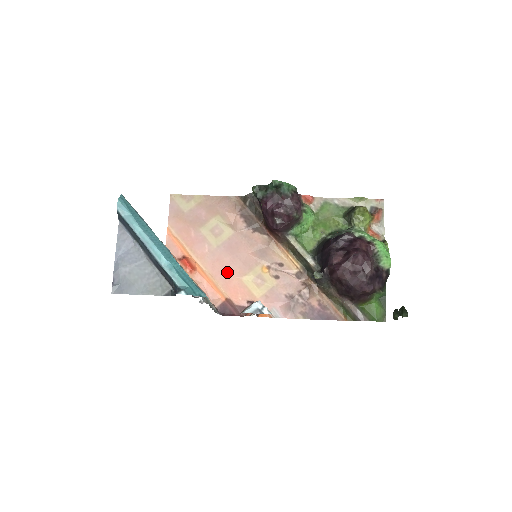
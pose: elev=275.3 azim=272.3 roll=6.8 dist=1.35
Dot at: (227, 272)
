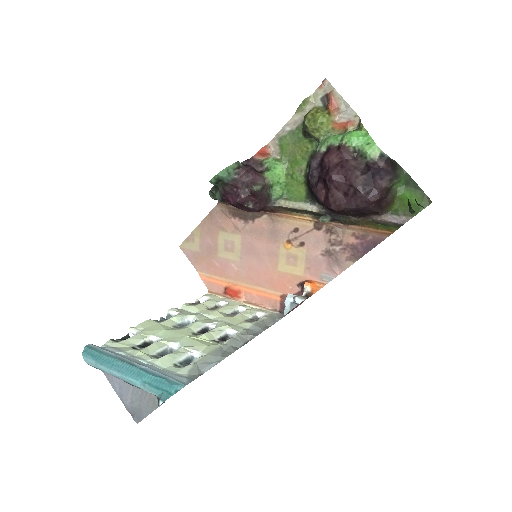
Dot at: (263, 273)
